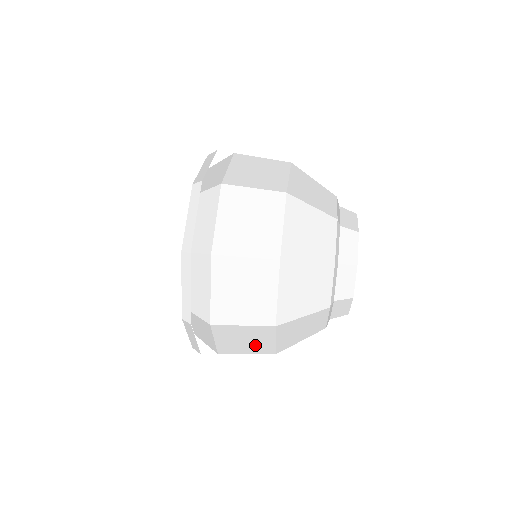
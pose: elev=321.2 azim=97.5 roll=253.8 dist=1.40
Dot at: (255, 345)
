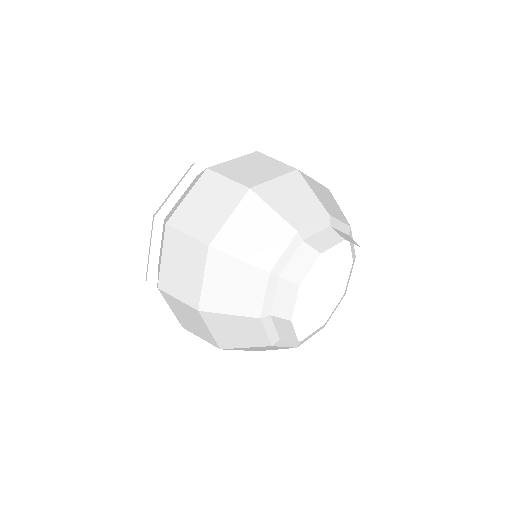
Dot at: occluded
